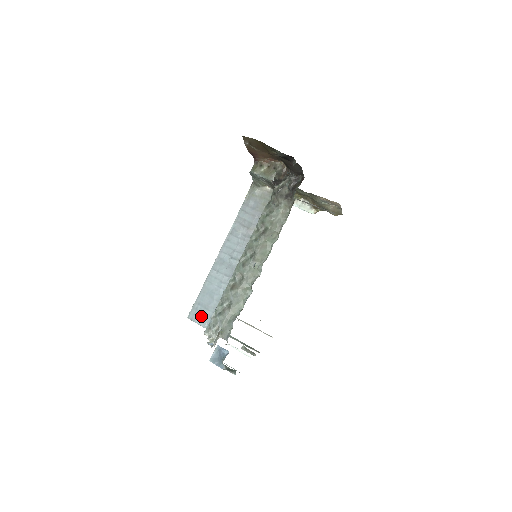
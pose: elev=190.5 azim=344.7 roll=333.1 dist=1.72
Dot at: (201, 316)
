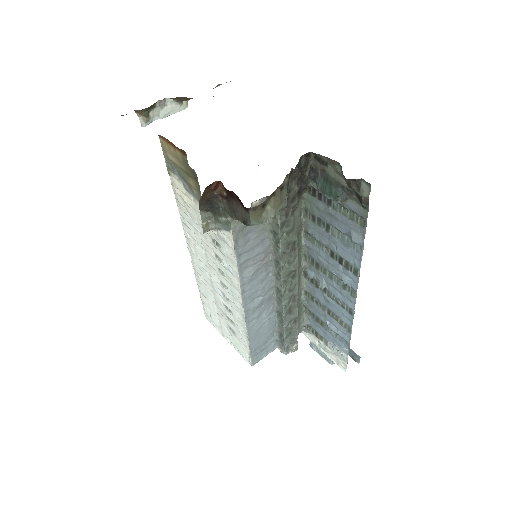
Dot at: (265, 351)
